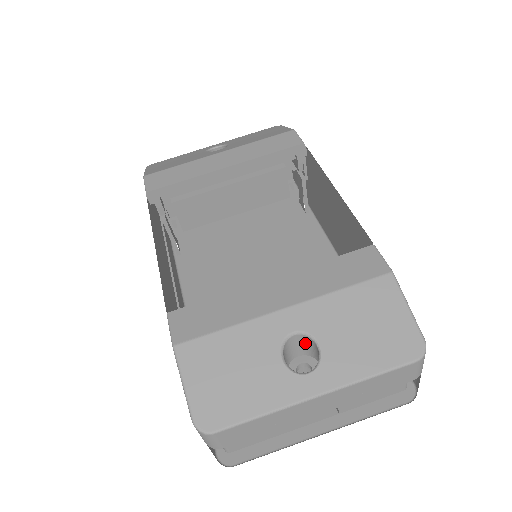
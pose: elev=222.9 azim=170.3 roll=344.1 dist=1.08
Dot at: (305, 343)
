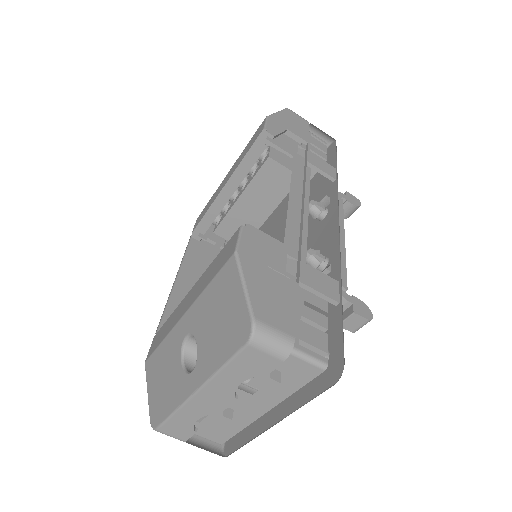
Dot at: occluded
